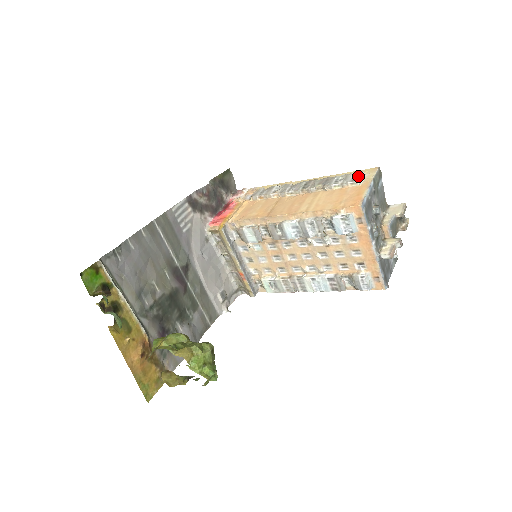
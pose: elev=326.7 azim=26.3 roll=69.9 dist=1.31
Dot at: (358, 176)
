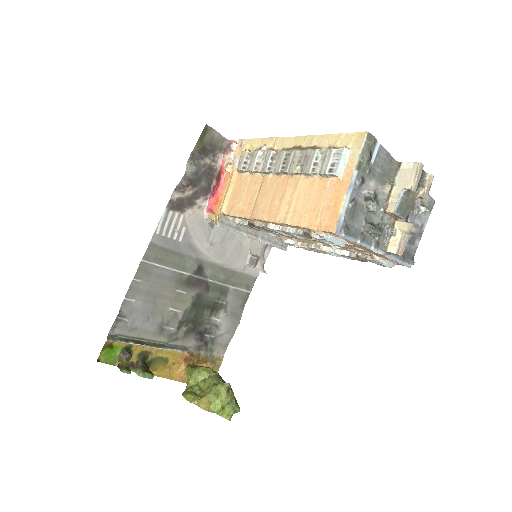
Dot at: (337, 161)
